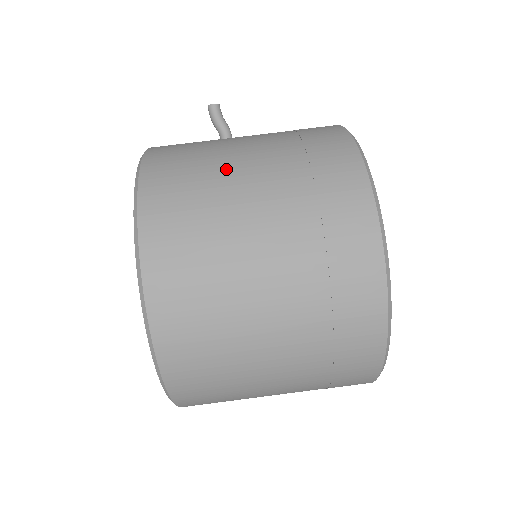
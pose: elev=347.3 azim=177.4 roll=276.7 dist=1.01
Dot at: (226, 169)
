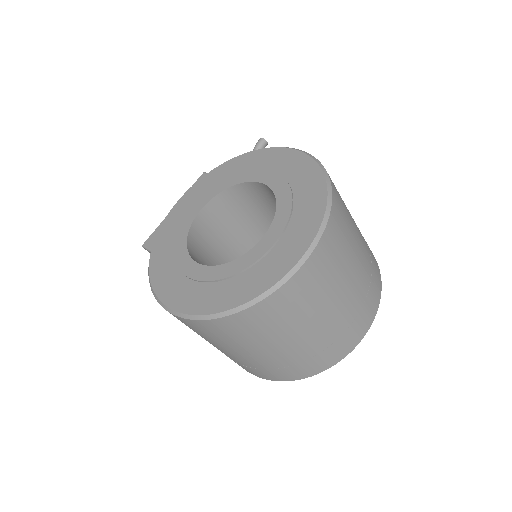
Dot at: occluded
